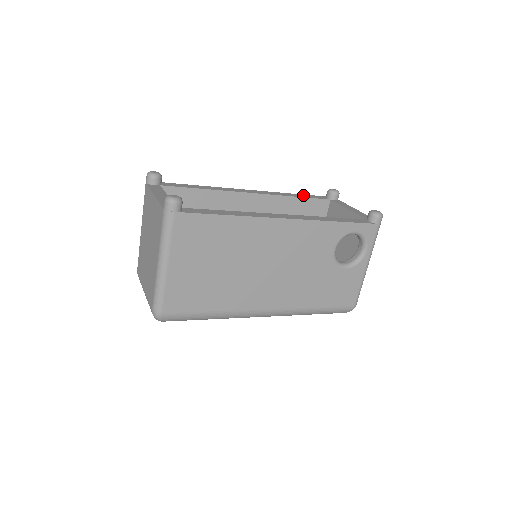
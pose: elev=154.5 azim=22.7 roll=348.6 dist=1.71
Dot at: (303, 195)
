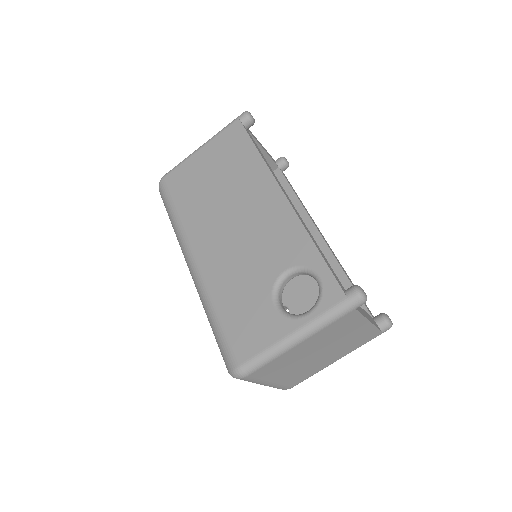
Dot at: occluded
